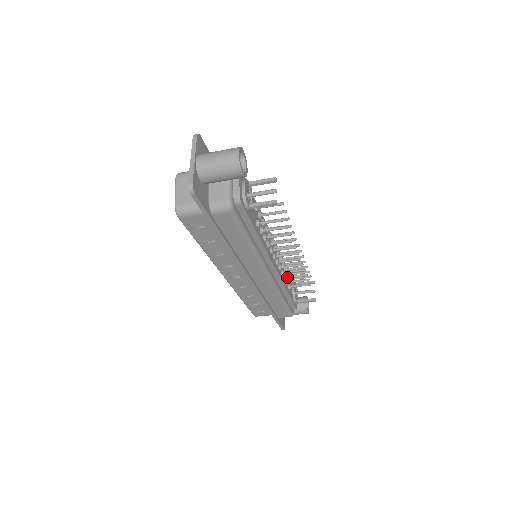
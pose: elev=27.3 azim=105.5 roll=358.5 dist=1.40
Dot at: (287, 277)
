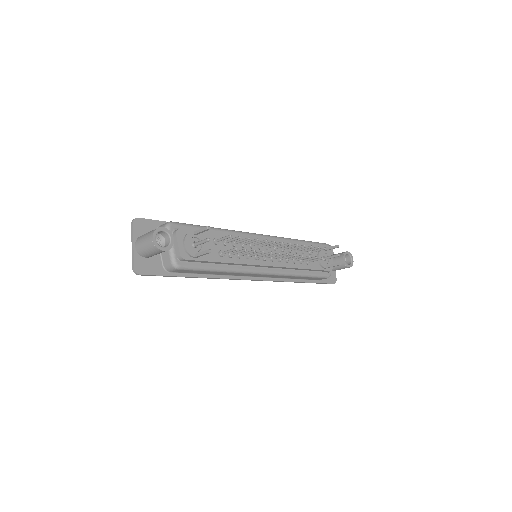
Dot at: (295, 260)
